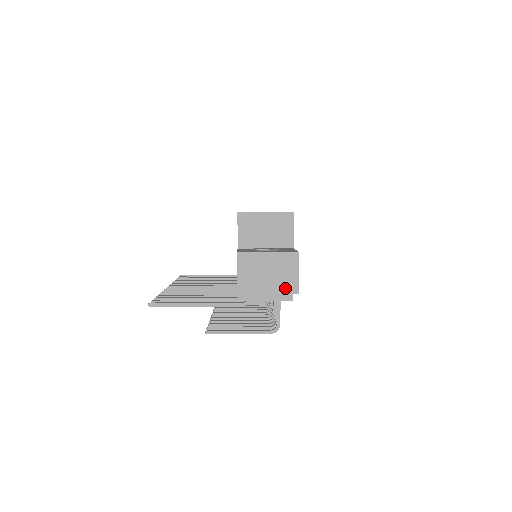
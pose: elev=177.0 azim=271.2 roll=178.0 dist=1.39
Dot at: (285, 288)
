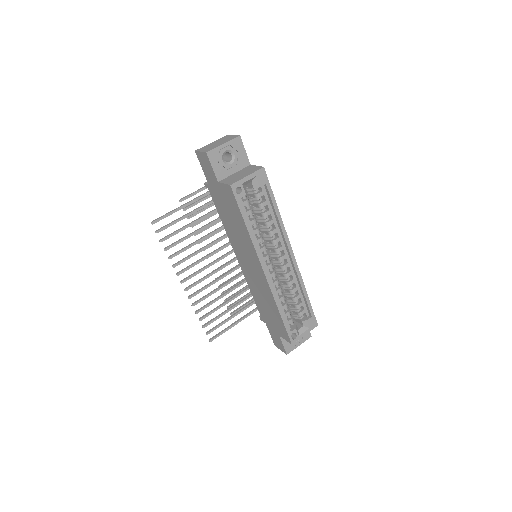
Dot at: occluded
